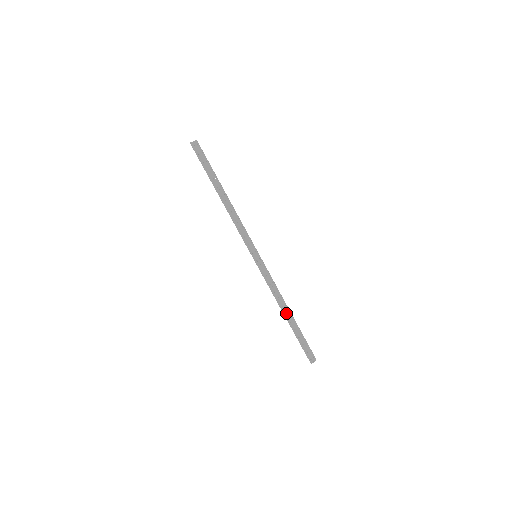
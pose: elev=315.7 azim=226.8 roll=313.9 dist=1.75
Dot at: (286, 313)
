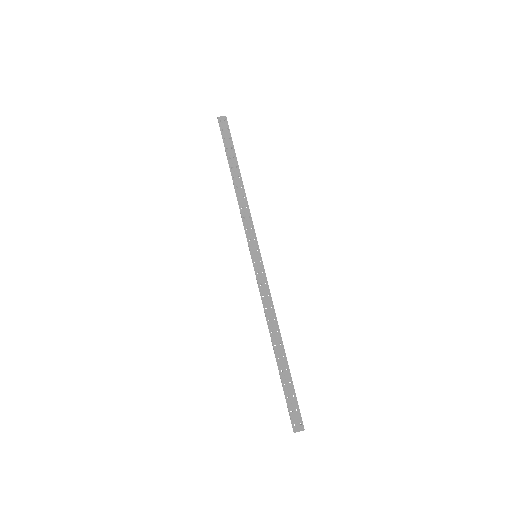
Dot at: (275, 342)
